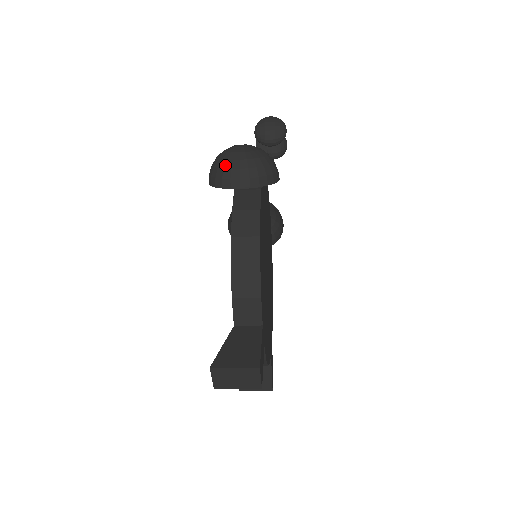
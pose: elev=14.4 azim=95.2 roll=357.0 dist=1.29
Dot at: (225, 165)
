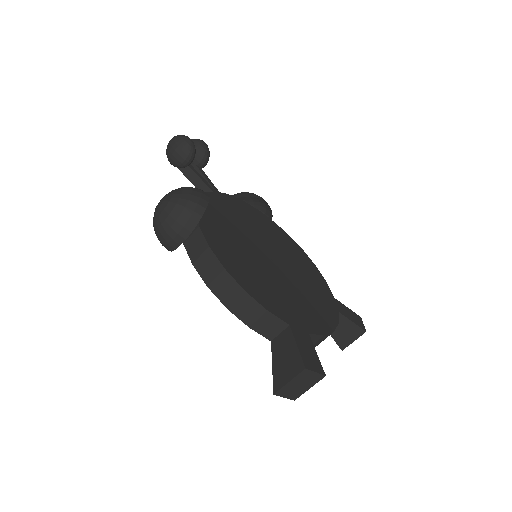
Dot at: (160, 233)
